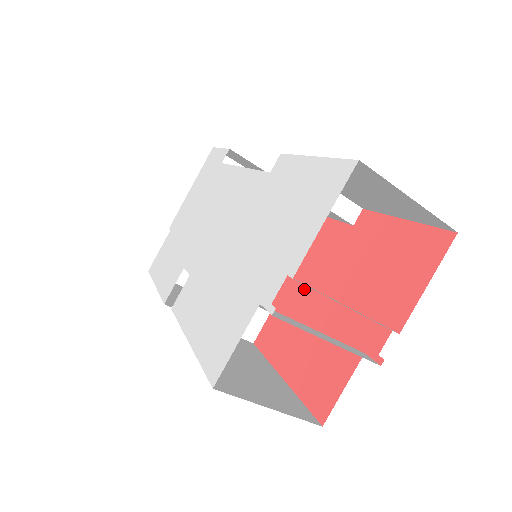
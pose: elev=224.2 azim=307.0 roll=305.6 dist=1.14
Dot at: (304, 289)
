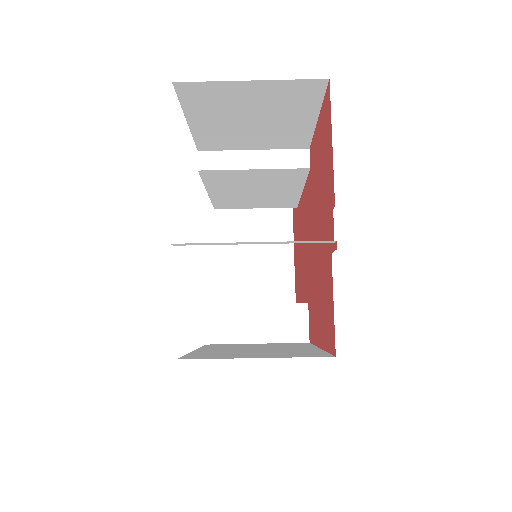
Dot at: (310, 256)
